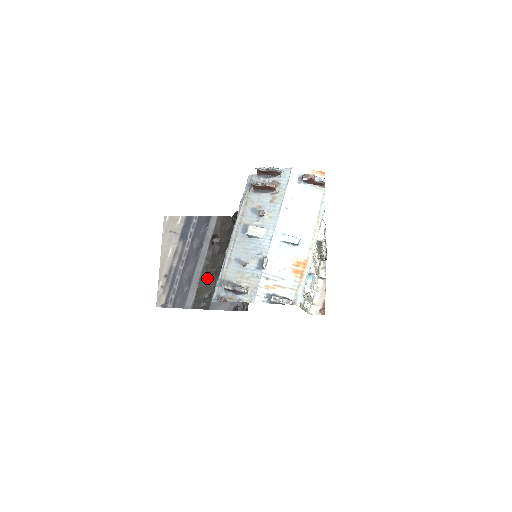
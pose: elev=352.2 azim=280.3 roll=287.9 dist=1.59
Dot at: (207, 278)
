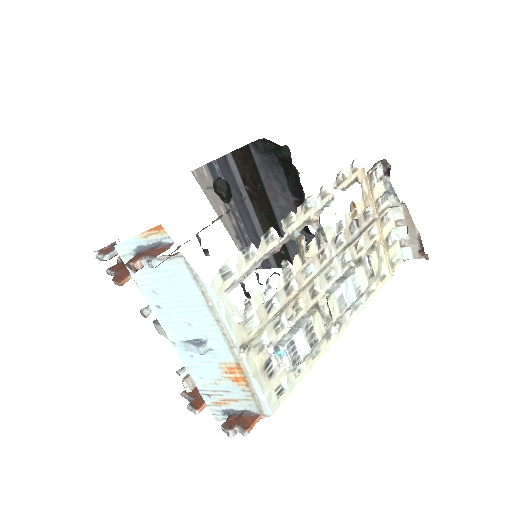
Dot at: occluded
